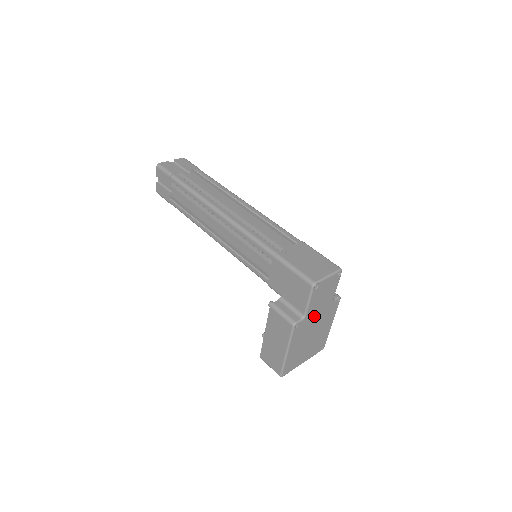
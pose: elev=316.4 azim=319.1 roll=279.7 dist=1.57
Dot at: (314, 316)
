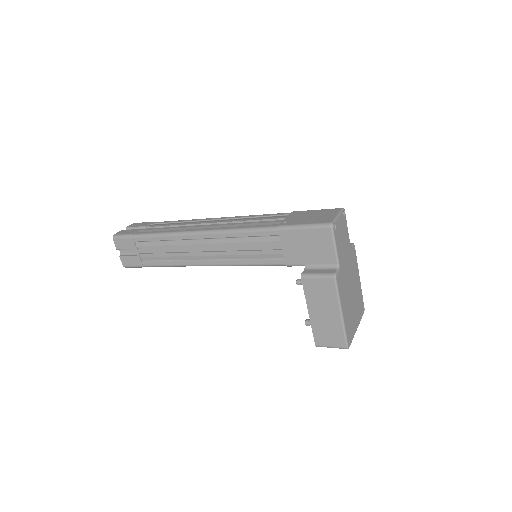
Dot at: (345, 266)
